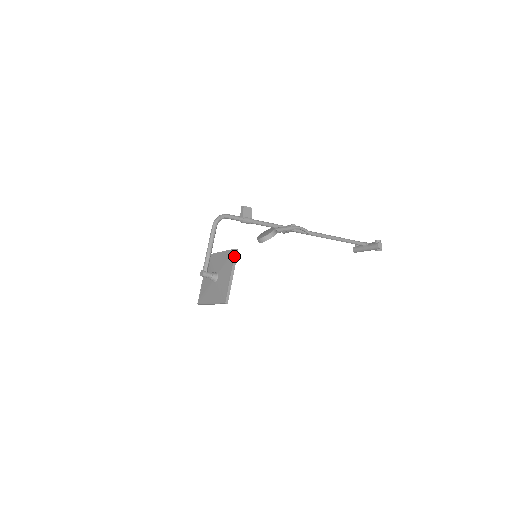
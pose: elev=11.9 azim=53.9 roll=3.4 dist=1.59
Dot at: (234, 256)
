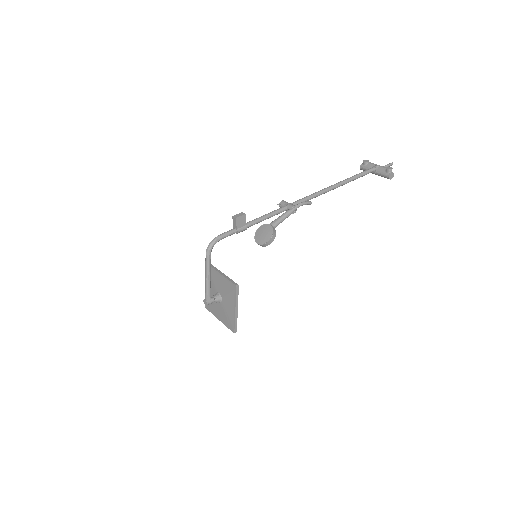
Dot at: (236, 293)
